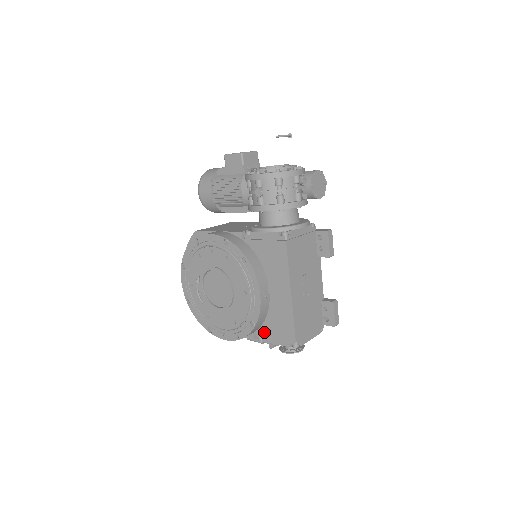
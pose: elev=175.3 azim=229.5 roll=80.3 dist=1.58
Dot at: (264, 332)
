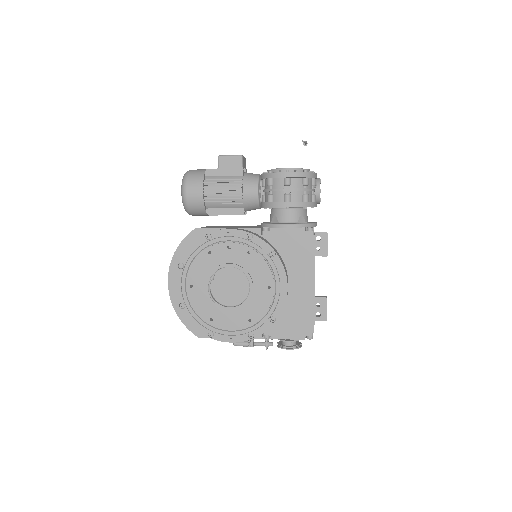
Dot at: (276, 329)
